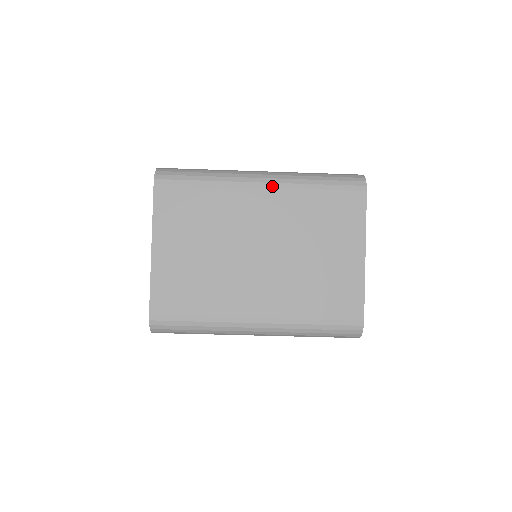
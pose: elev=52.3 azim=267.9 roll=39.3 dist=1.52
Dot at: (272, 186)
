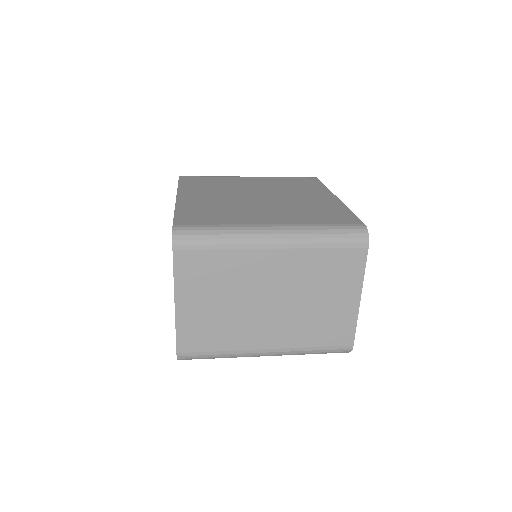
Dot at: (284, 247)
